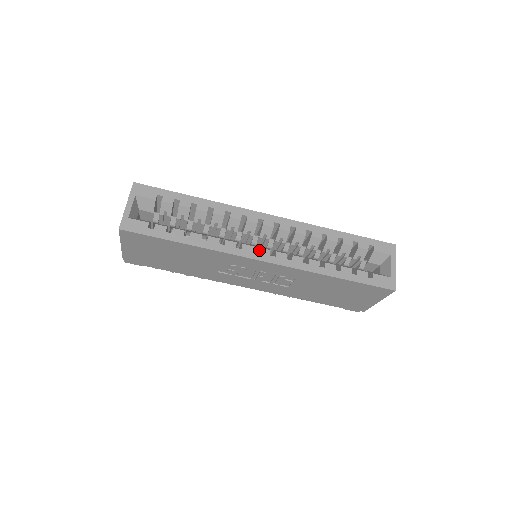
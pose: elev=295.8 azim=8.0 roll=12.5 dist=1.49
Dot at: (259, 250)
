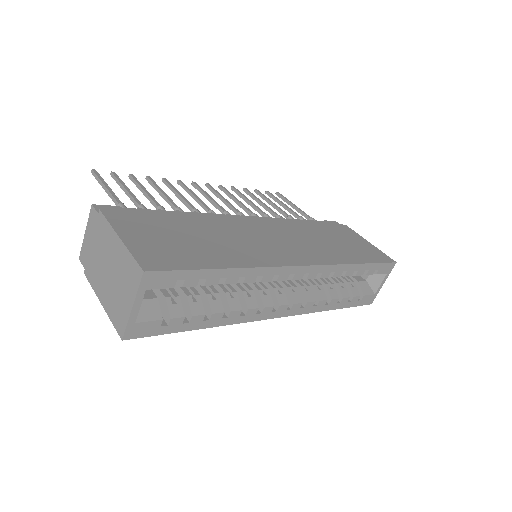
Dot at: (278, 308)
